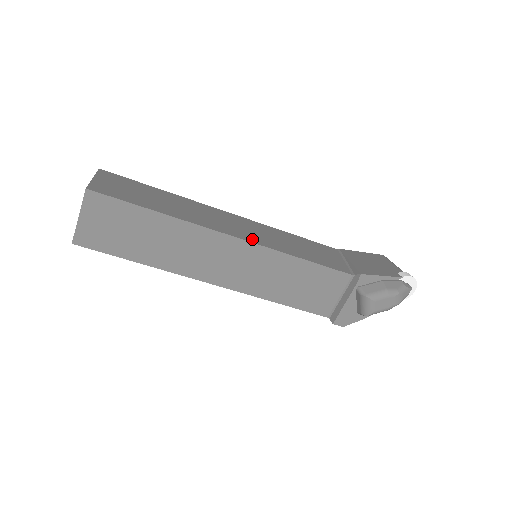
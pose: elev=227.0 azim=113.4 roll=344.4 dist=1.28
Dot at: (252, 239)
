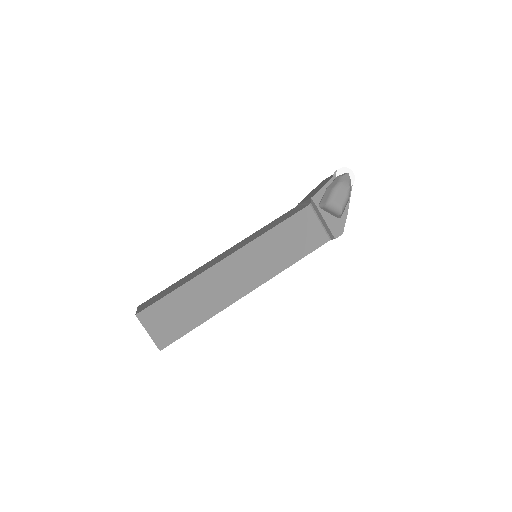
Dot at: (239, 248)
